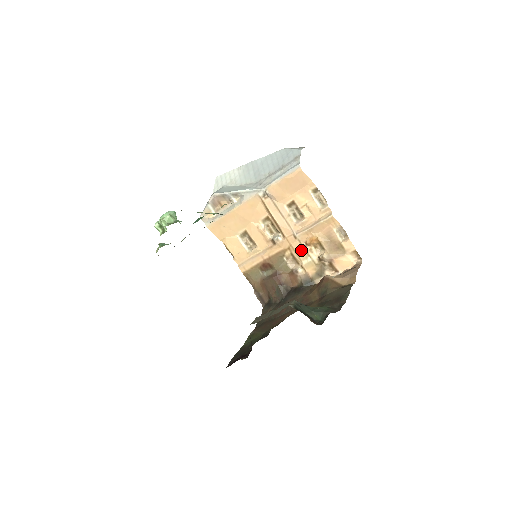
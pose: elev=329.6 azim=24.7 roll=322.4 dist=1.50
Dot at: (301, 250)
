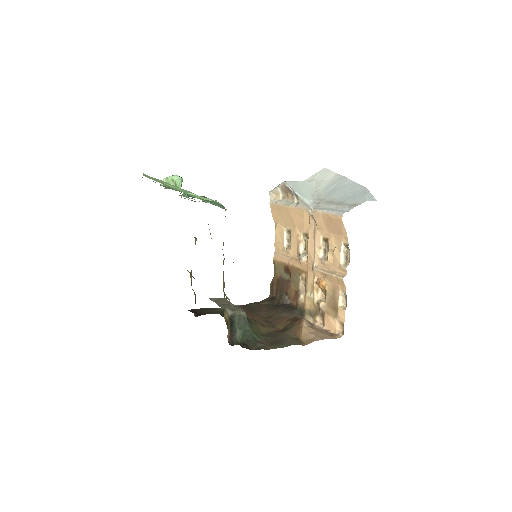
Dot at: (311, 282)
